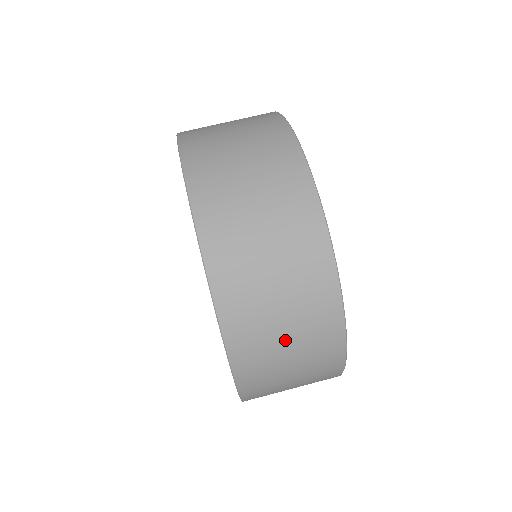
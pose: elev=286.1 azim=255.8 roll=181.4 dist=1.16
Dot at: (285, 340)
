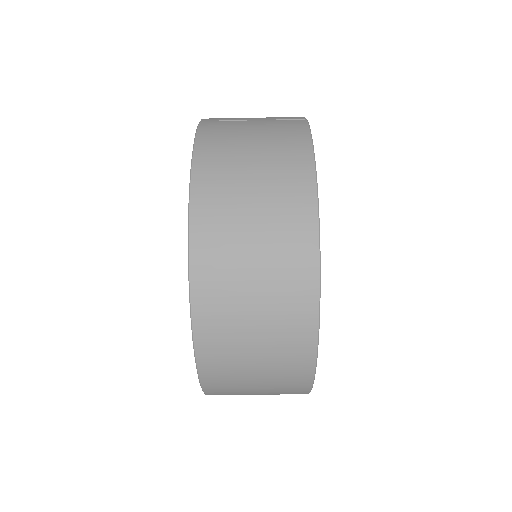
Dot at: occluded
